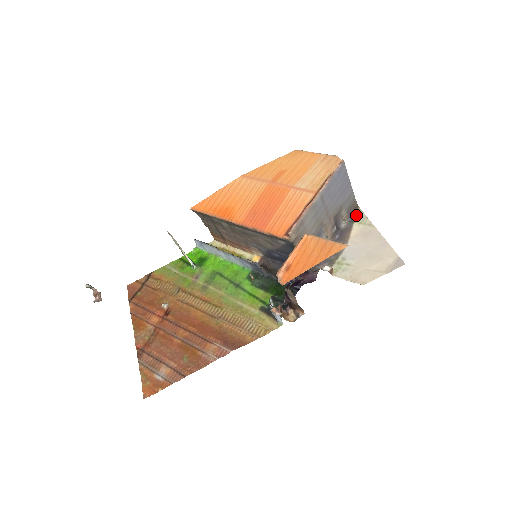
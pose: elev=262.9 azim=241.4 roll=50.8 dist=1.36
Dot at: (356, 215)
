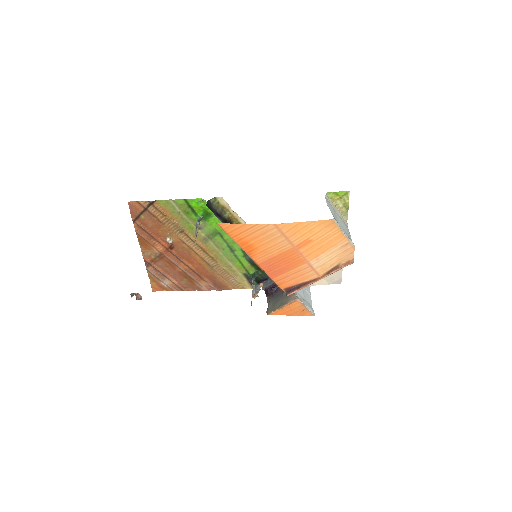
Dot at: occluded
